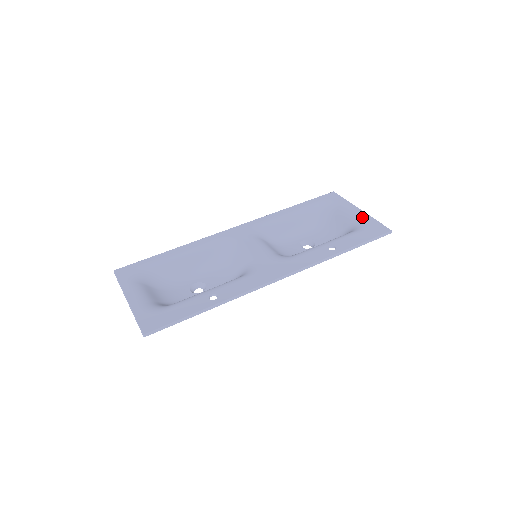
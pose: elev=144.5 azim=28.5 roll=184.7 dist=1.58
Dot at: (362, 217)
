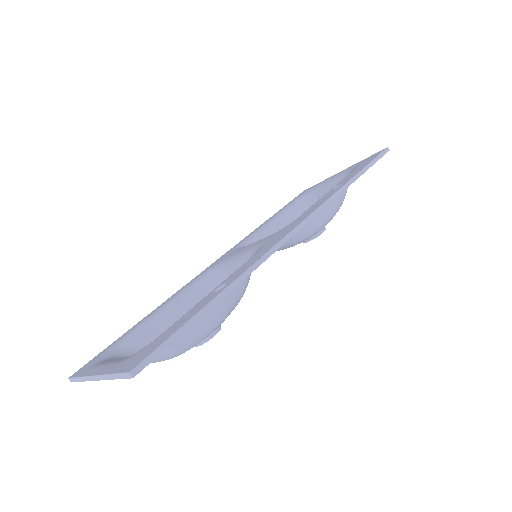
Dot at: (348, 169)
